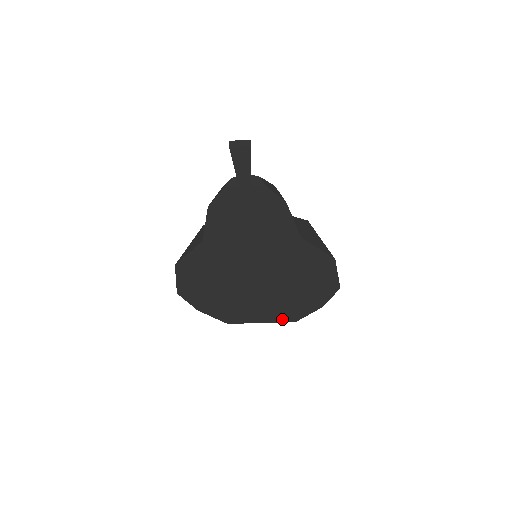
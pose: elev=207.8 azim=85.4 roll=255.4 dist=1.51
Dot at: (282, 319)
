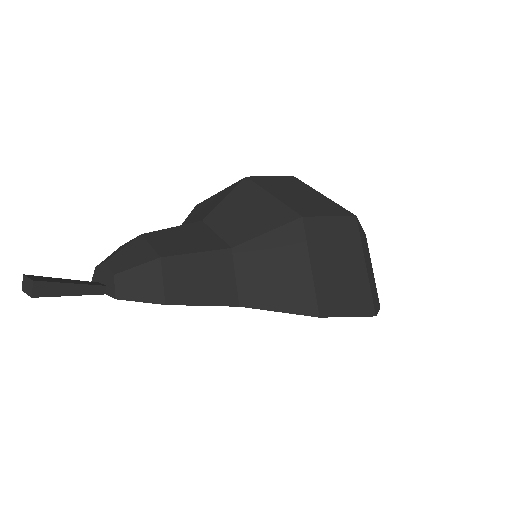
Dot at: occluded
